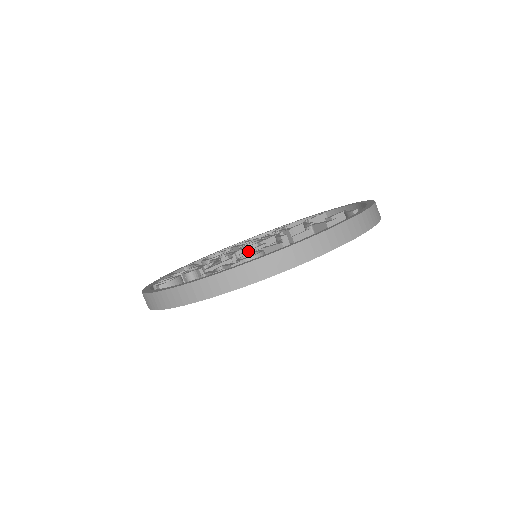
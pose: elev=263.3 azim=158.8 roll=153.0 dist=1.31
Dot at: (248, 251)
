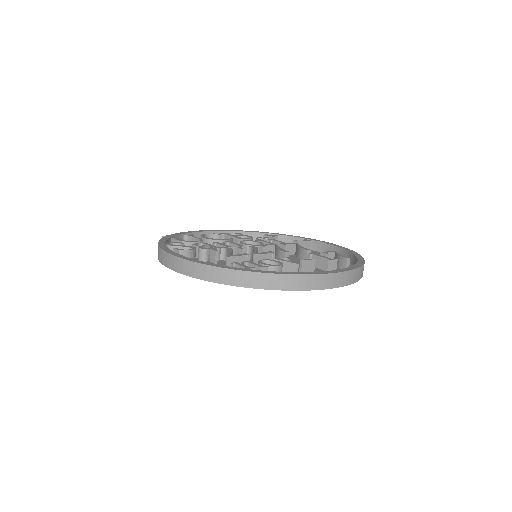
Dot at: (261, 254)
